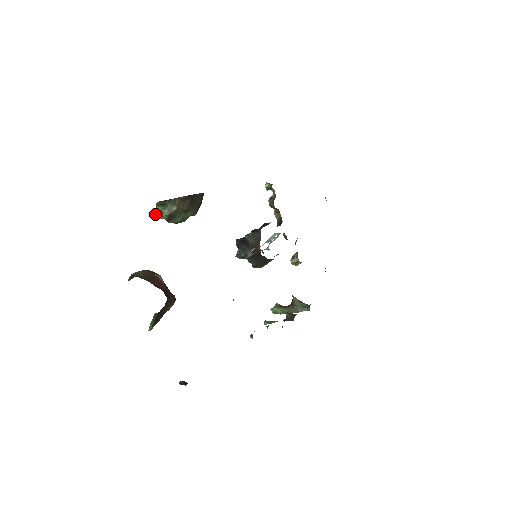
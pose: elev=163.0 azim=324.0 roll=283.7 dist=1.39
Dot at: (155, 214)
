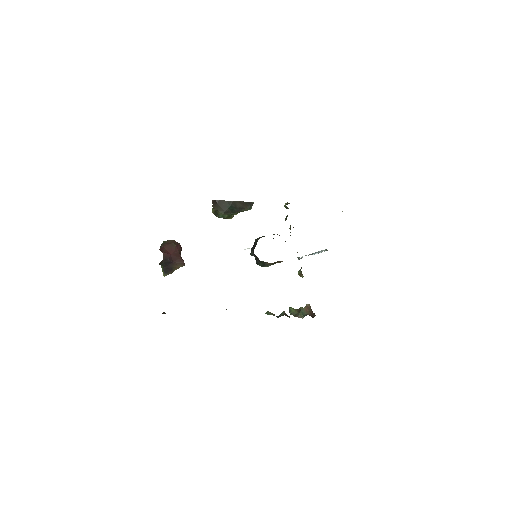
Dot at: occluded
